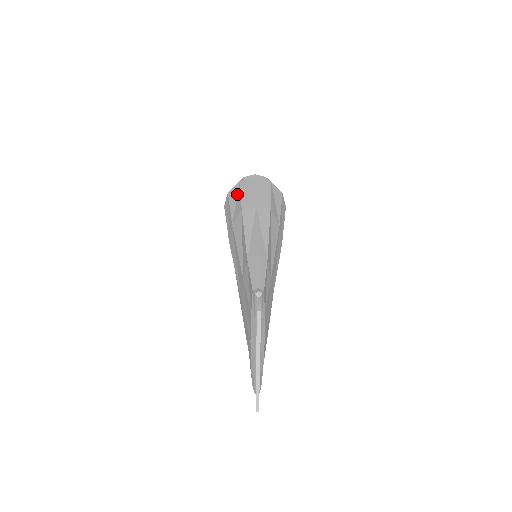
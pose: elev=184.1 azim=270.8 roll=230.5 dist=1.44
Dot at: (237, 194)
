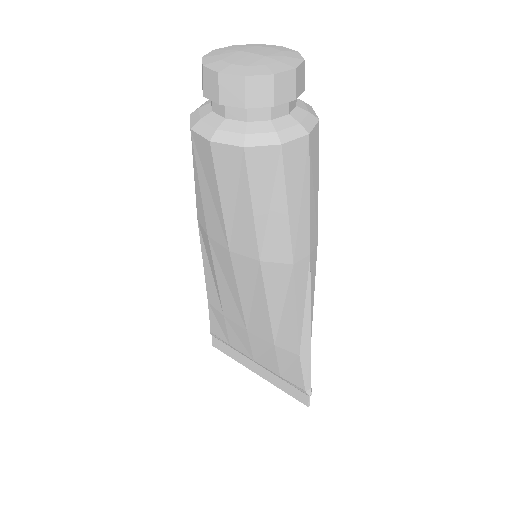
Dot at: (275, 189)
